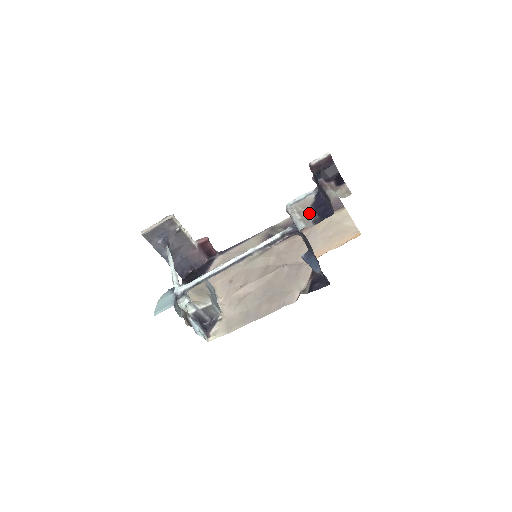
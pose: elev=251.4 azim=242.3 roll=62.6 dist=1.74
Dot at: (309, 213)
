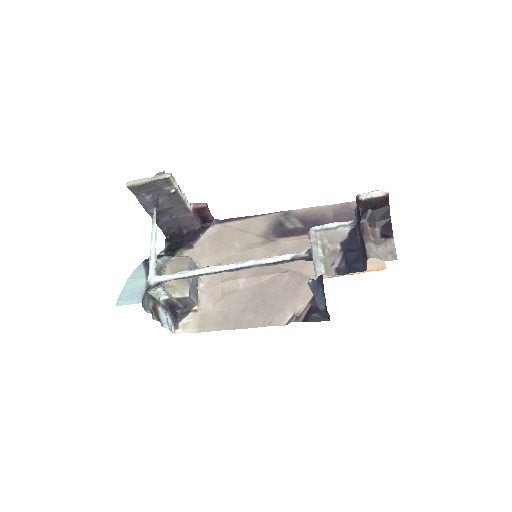
Dot at: (335, 254)
